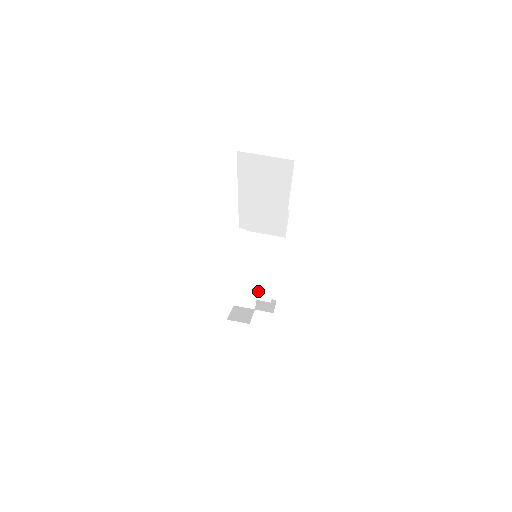
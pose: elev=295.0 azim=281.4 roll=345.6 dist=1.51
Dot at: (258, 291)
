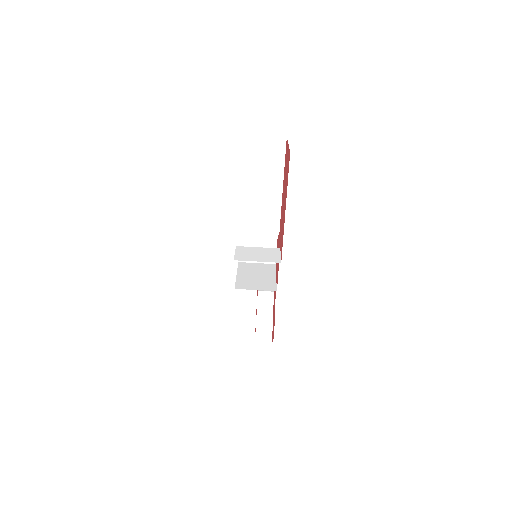
Dot at: (267, 258)
